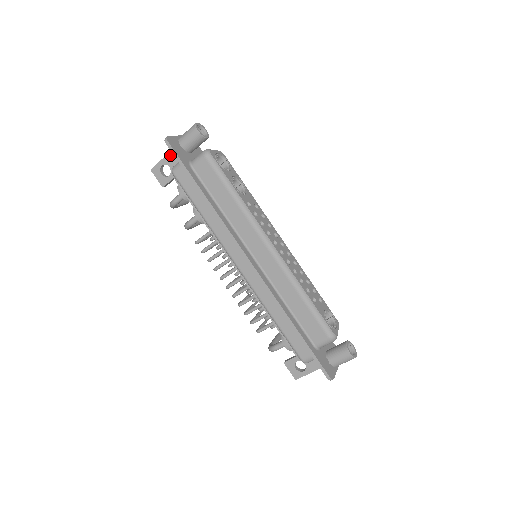
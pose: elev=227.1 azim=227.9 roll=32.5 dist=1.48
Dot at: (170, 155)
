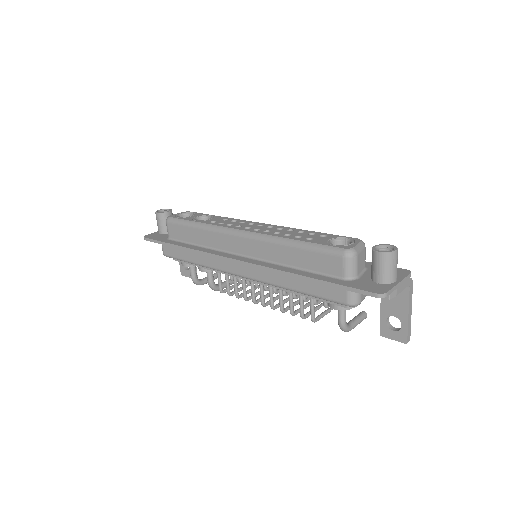
Dot at: occluded
